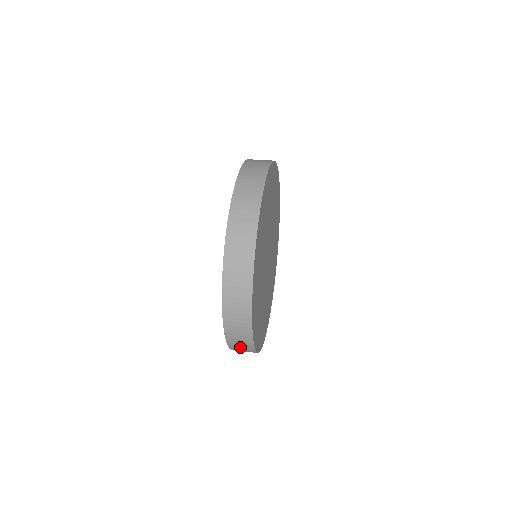
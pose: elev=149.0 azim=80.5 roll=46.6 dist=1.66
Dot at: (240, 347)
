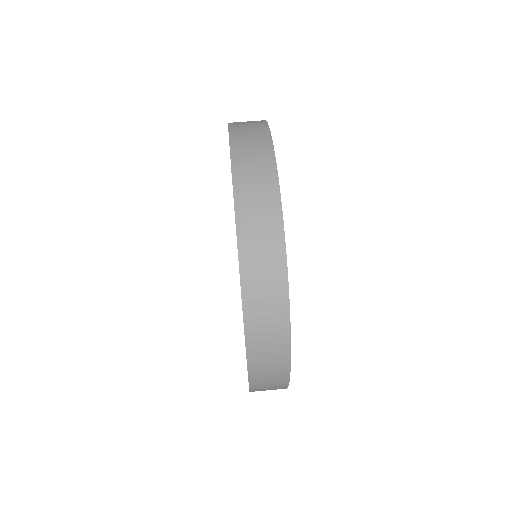
Dot at: occluded
